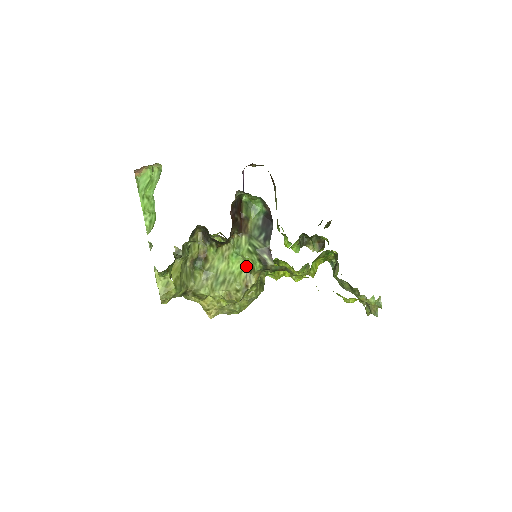
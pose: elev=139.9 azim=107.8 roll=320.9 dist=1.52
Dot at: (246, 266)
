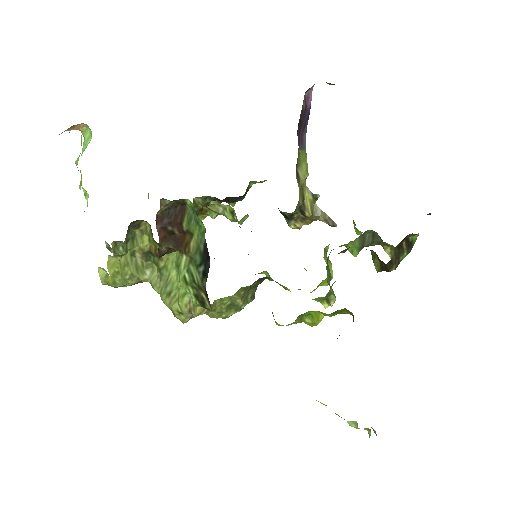
Dot at: occluded
